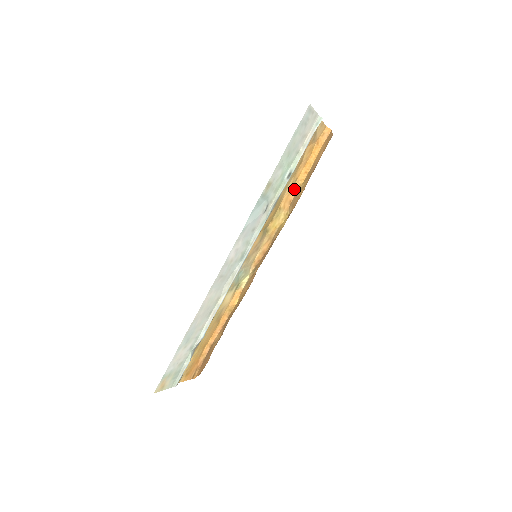
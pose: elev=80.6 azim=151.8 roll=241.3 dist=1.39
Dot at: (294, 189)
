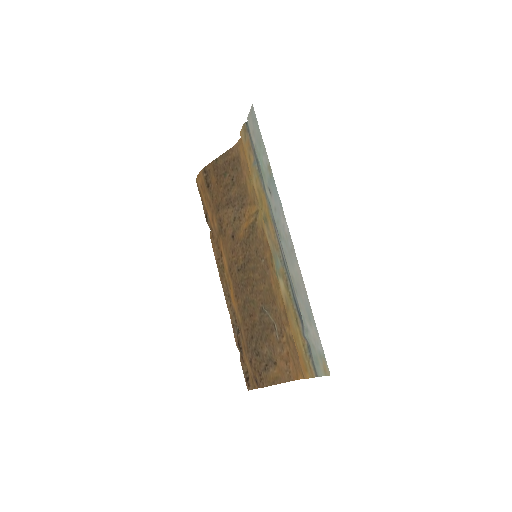
Dot at: (253, 184)
